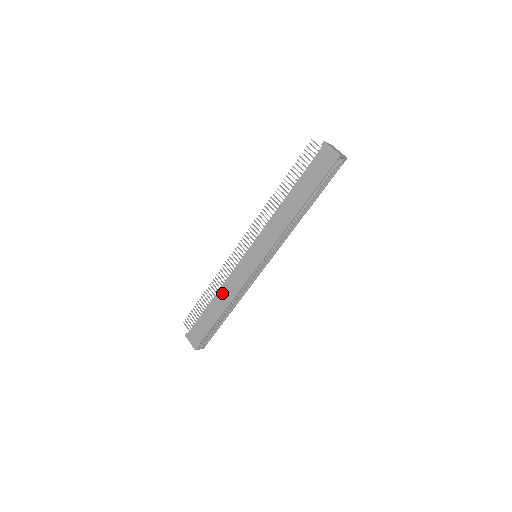
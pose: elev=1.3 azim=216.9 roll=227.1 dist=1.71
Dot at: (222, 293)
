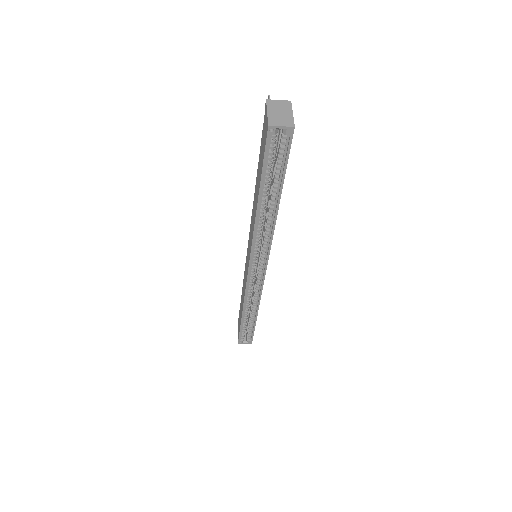
Dot at: (242, 291)
